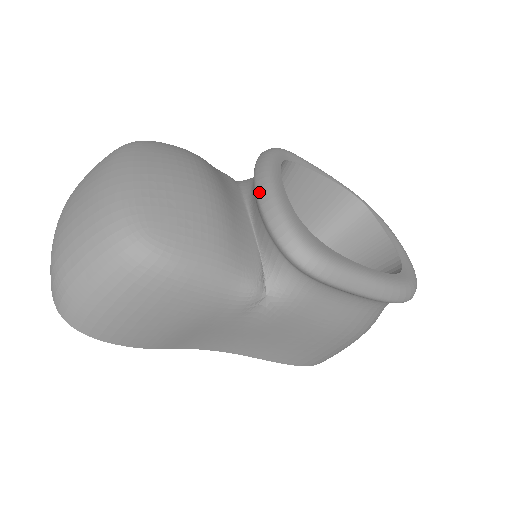
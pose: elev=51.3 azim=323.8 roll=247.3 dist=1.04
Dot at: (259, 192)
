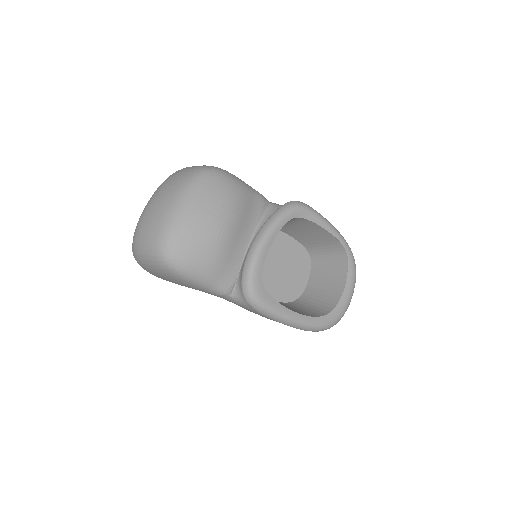
Dot at: (252, 245)
